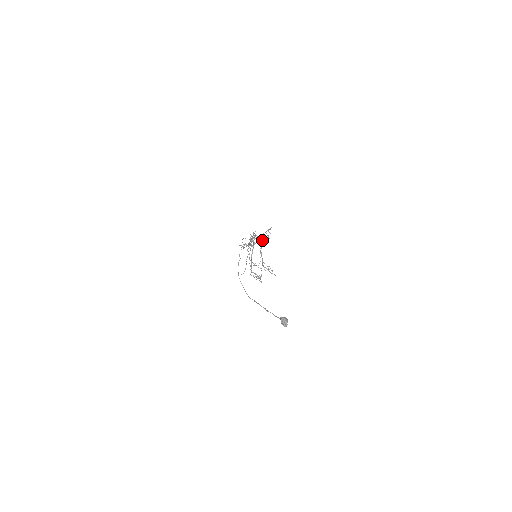
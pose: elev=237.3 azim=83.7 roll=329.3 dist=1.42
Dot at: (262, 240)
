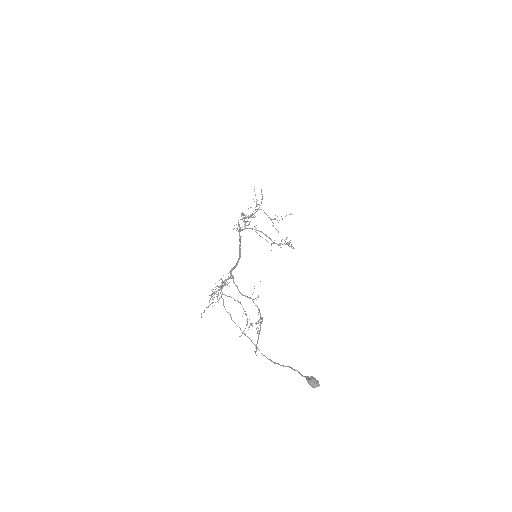
Dot at: occluded
